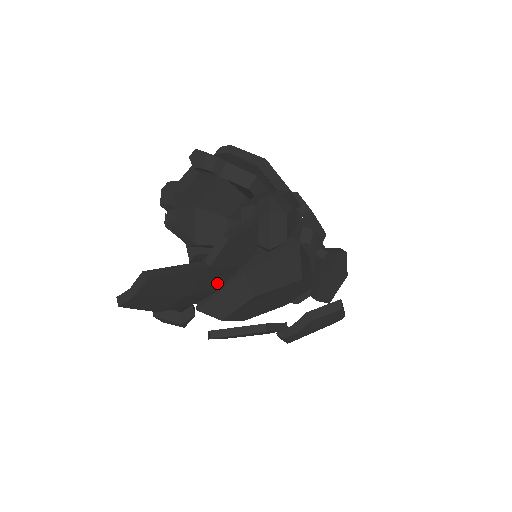
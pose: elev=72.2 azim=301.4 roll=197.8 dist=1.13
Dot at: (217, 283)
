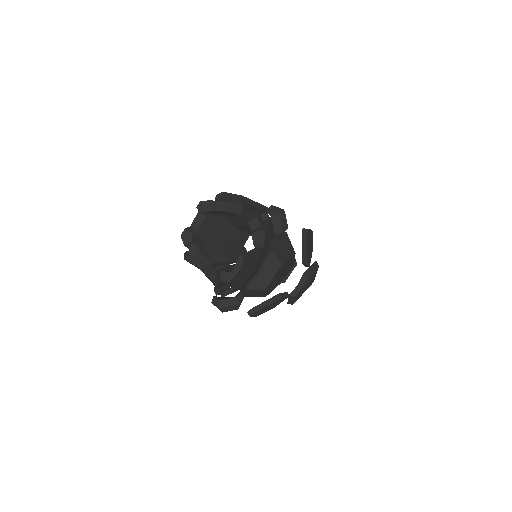
Dot at: (261, 264)
